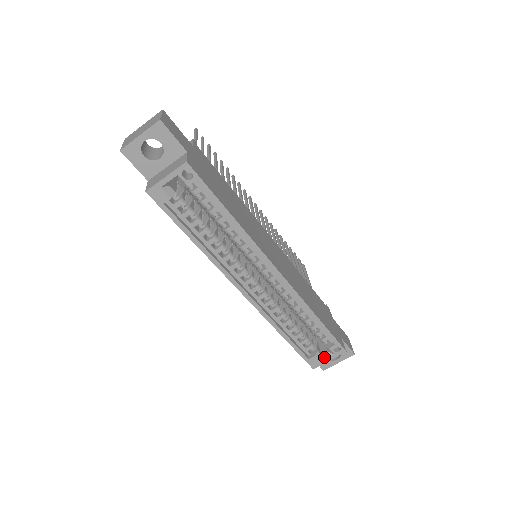
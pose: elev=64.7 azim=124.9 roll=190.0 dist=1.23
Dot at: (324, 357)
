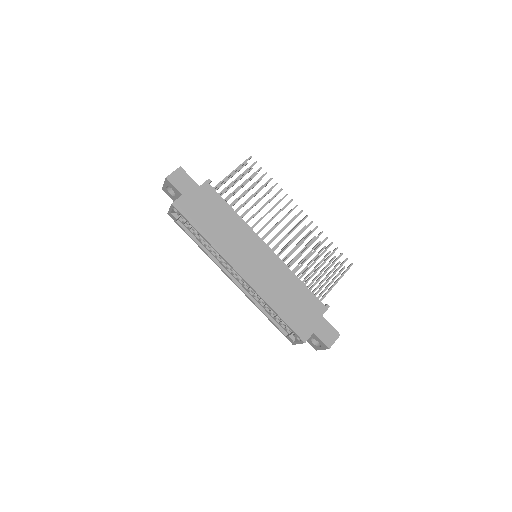
Dot at: (296, 340)
